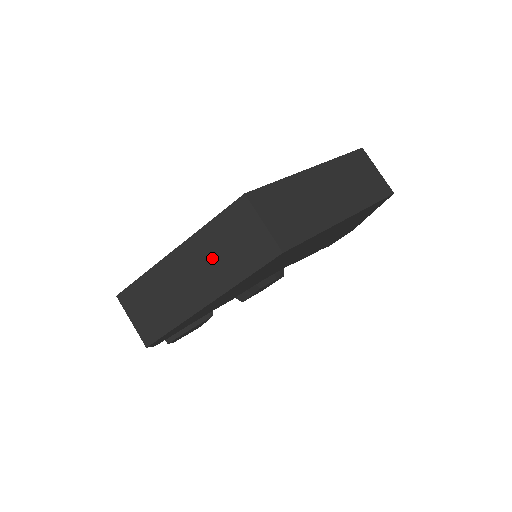
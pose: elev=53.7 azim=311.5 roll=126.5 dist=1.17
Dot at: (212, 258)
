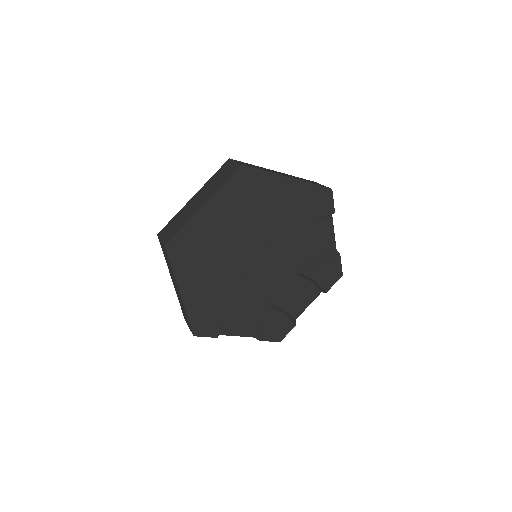
Dot at: occluded
